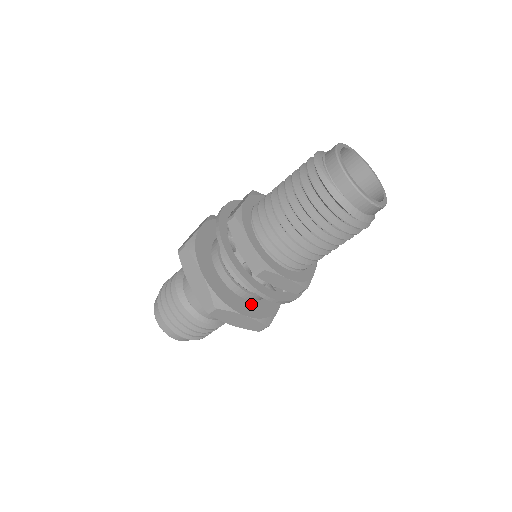
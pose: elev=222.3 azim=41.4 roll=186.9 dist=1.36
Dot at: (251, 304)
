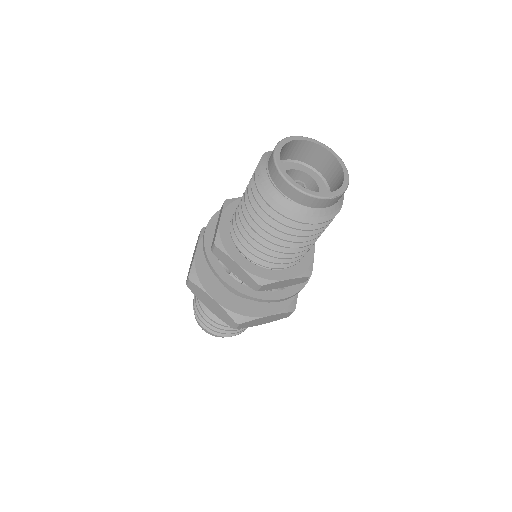
Dot at: occluded
